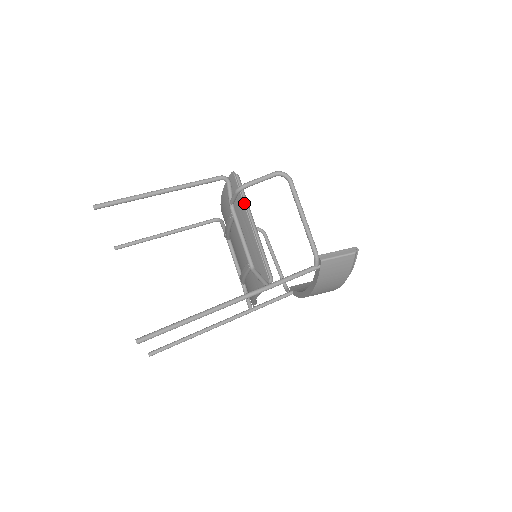
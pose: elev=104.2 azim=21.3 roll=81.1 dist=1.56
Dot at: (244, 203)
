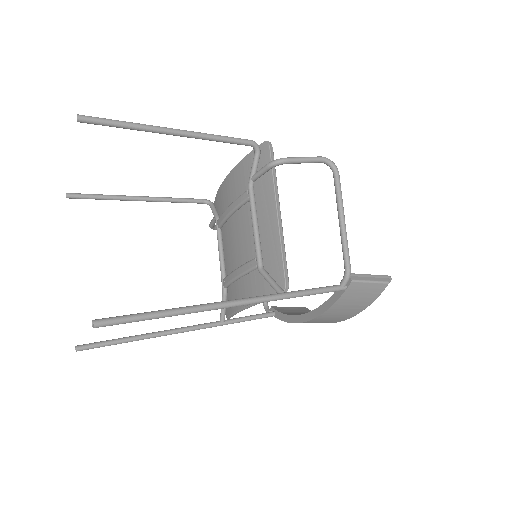
Dot at: (274, 182)
